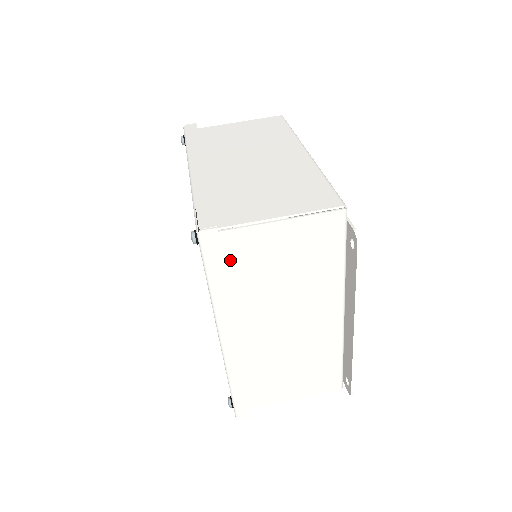
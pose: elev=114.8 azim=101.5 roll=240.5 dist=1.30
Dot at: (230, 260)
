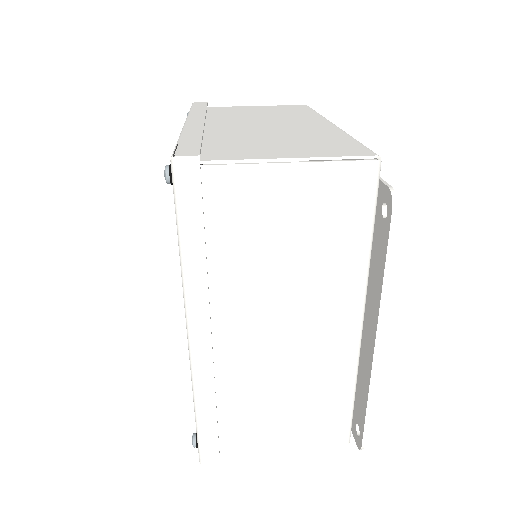
Dot at: (213, 213)
